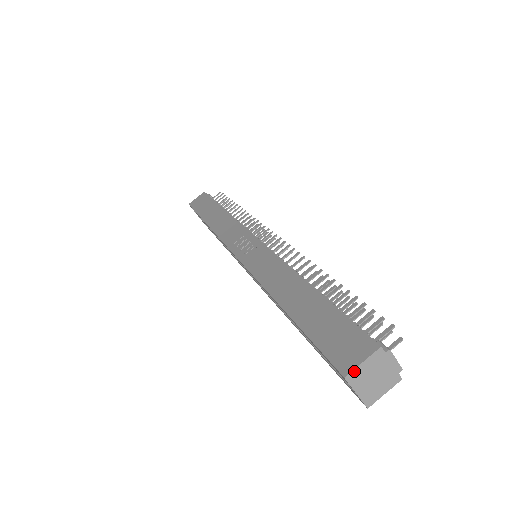
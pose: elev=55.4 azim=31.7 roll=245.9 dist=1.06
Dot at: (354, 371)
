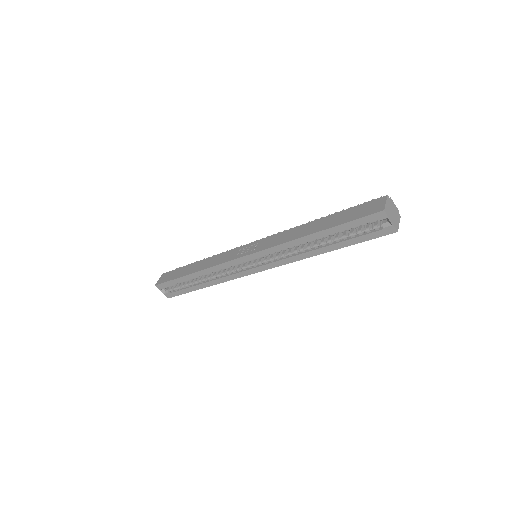
Dot at: (385, 207)
